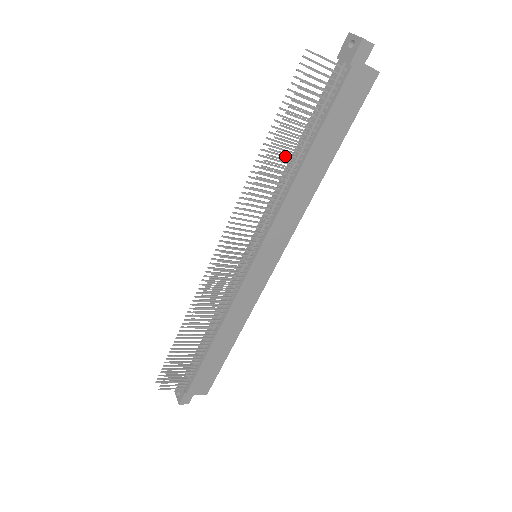
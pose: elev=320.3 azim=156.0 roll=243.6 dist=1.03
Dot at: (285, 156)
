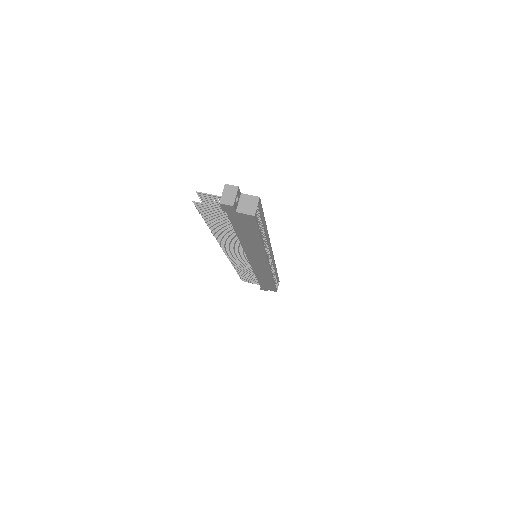
Dot at: occluded
